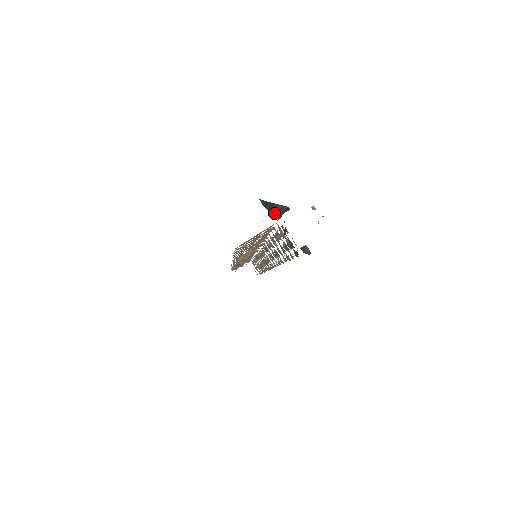
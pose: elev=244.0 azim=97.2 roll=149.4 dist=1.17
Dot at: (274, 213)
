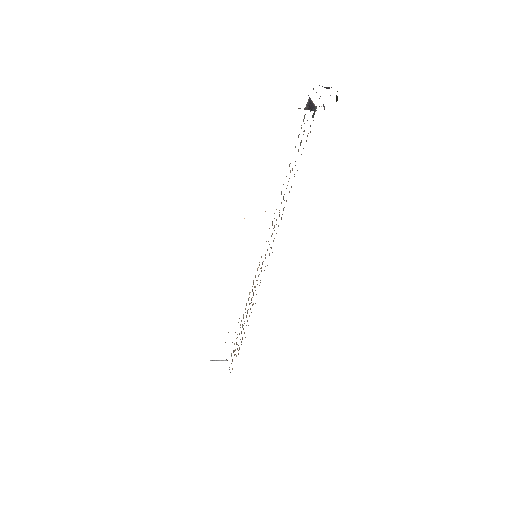
Dot at: occluded
